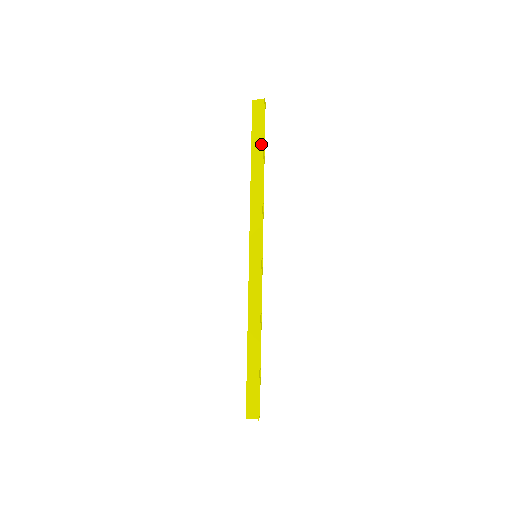
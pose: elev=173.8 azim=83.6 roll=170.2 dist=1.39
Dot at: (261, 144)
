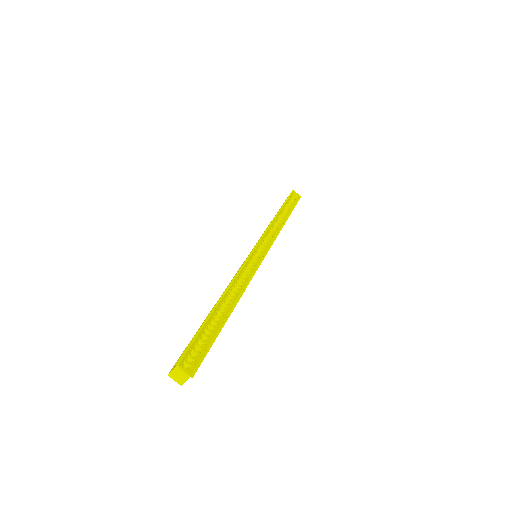
Dot at: occluded
